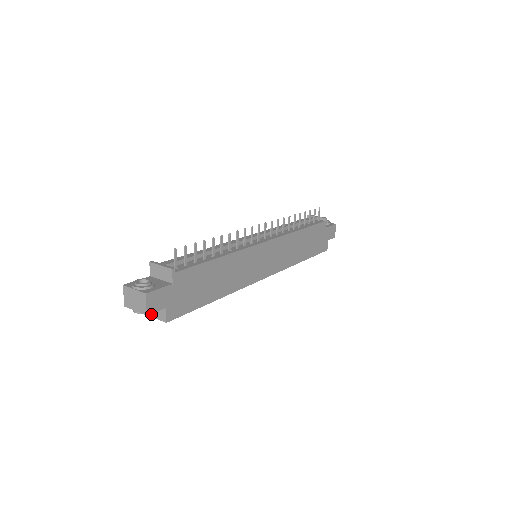
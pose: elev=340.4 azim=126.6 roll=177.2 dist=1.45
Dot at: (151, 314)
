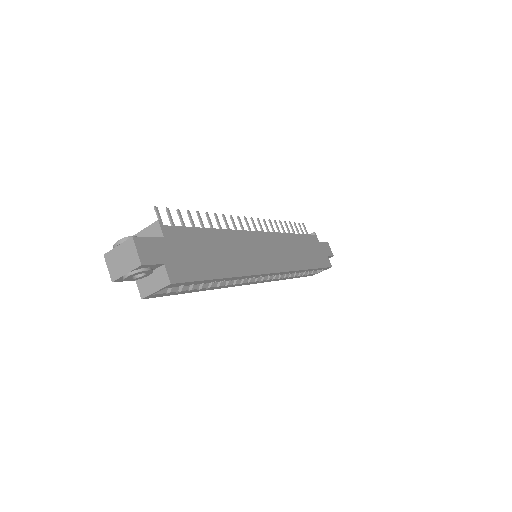
Dot at: (150, 291)
